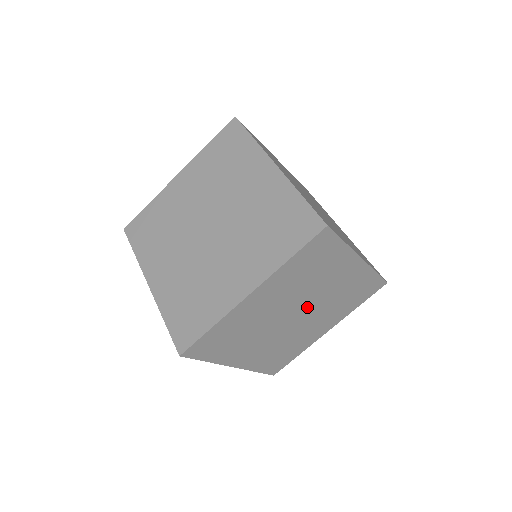
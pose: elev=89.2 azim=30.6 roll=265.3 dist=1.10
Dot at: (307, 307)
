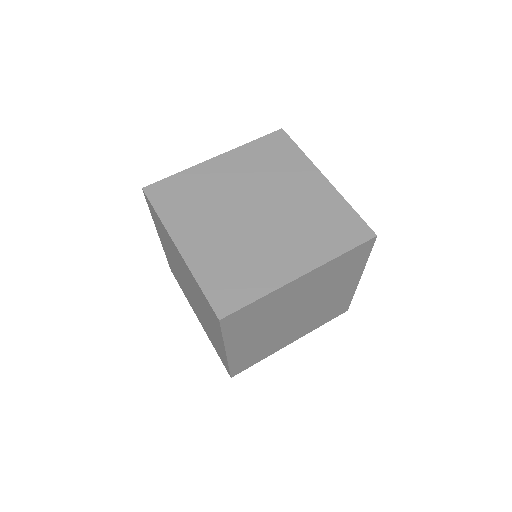
Dot at: (300, 307)
